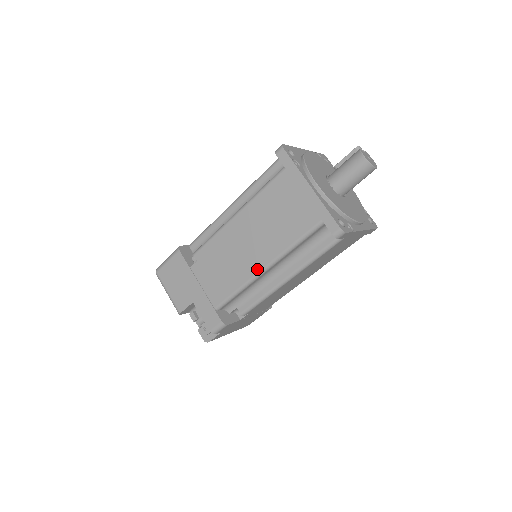
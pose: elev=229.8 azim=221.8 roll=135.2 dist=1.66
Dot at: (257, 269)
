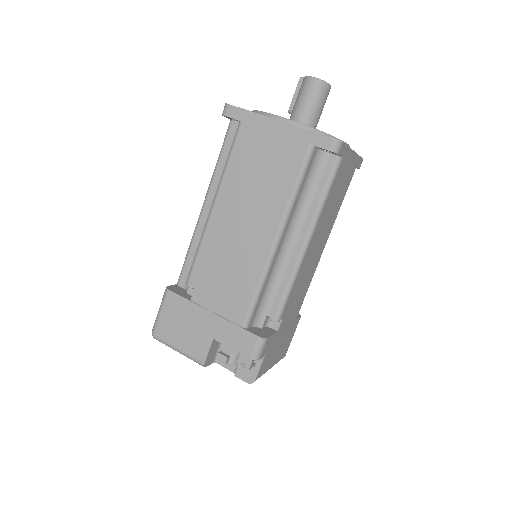
Dot at: (268, 246)
